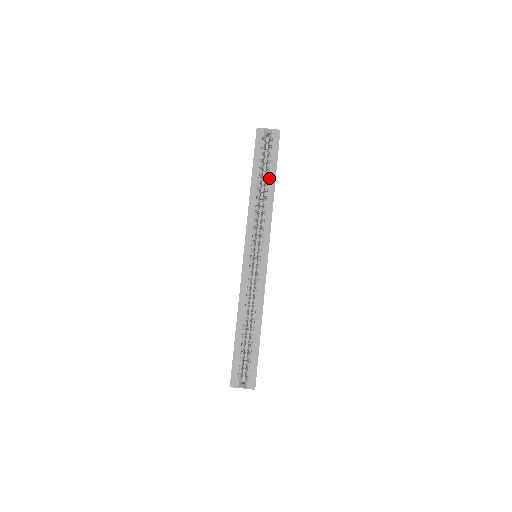
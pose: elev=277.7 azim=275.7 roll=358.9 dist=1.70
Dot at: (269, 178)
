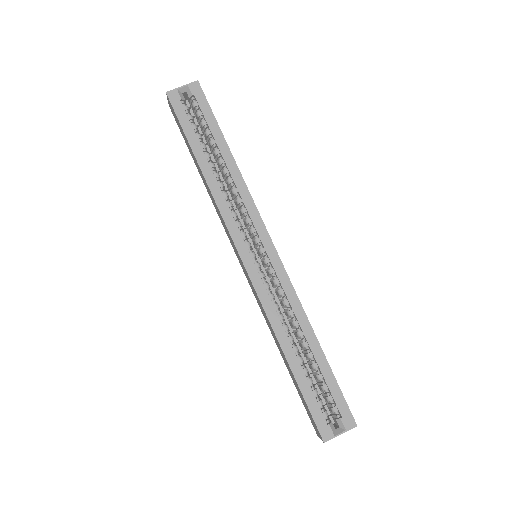
Dot at: (218, 148)
